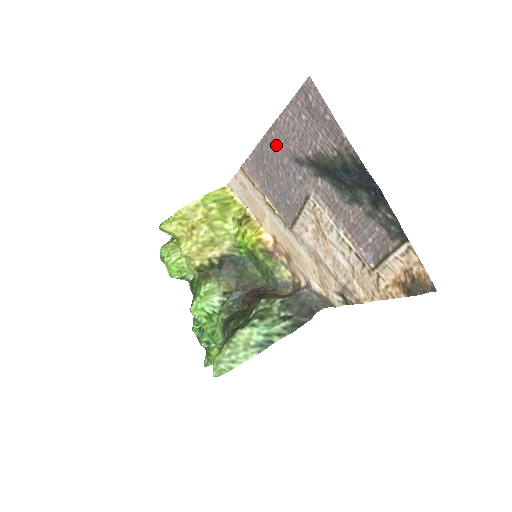
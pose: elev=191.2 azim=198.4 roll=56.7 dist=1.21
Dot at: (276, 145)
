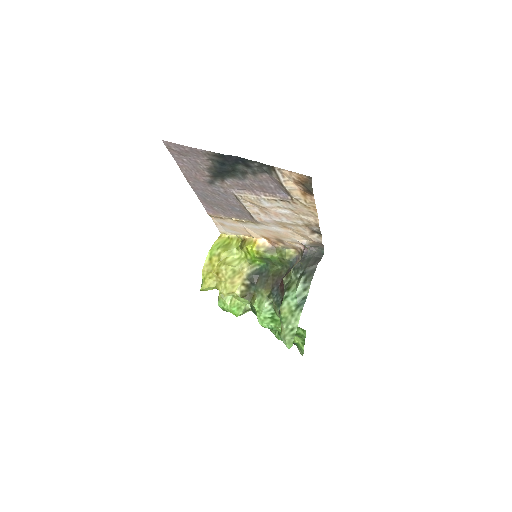
Dot at: (198, 186)
